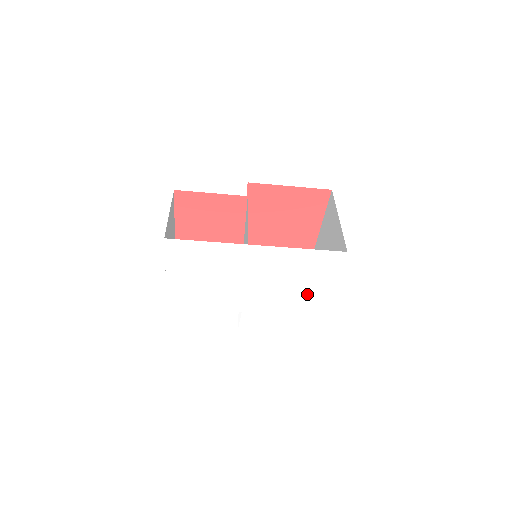
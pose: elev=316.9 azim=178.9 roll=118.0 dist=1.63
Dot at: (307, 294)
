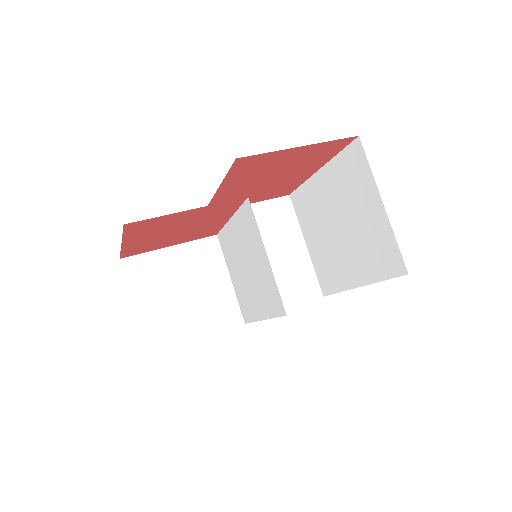
Dot at: occluded
